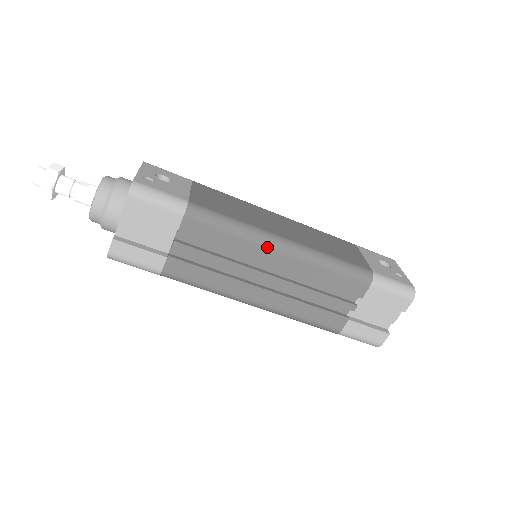
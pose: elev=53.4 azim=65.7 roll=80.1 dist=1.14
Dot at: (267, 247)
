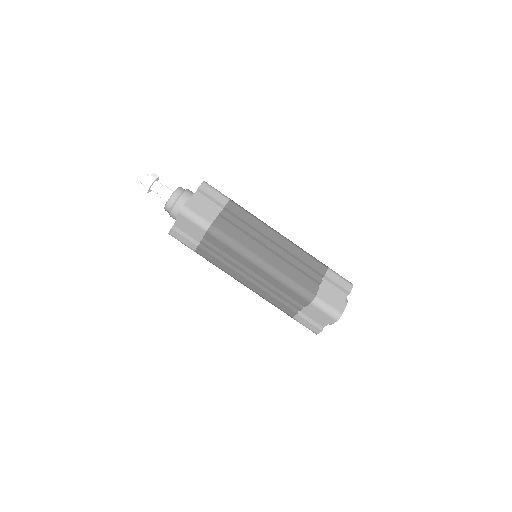
Dot at: (271, 229)
